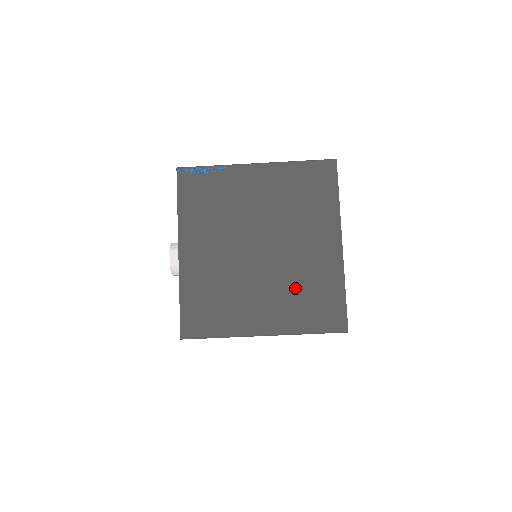
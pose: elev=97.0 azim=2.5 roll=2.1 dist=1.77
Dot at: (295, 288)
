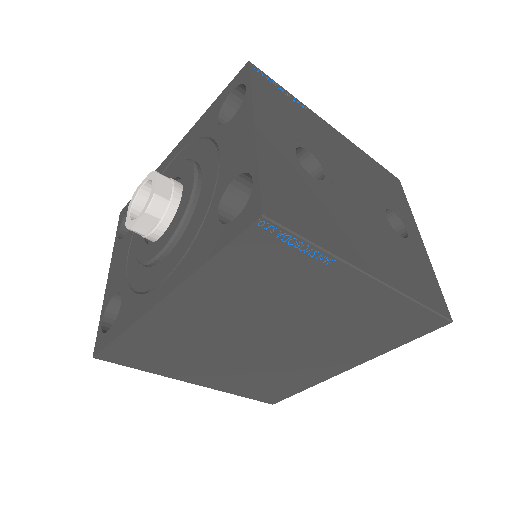
Dot at: (264, 374)
